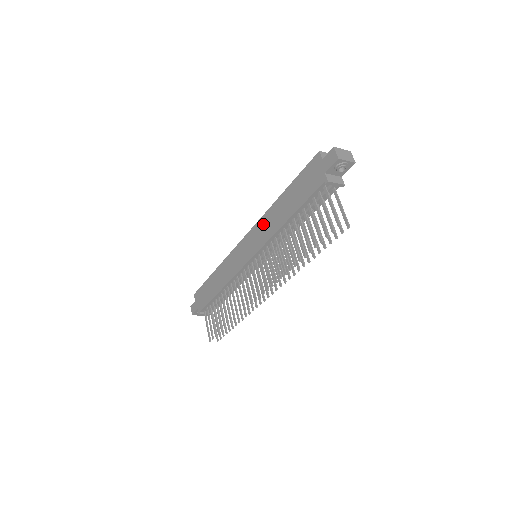
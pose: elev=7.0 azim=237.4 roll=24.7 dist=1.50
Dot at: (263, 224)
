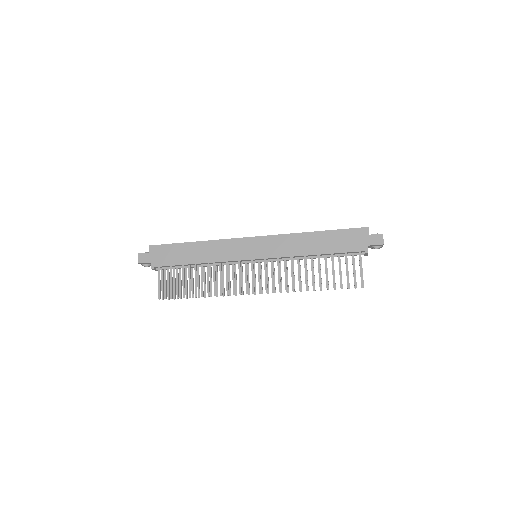
Dot at: (285, 241)
